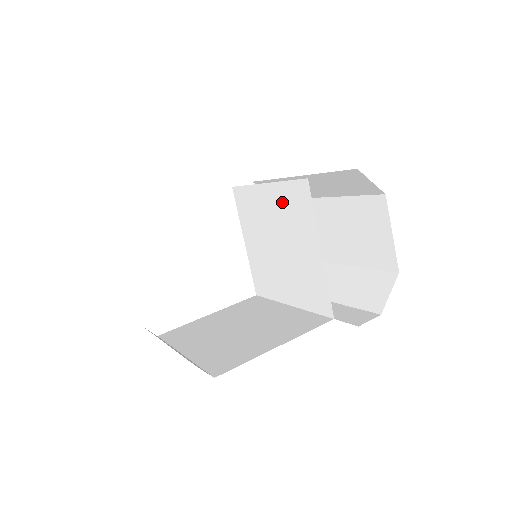
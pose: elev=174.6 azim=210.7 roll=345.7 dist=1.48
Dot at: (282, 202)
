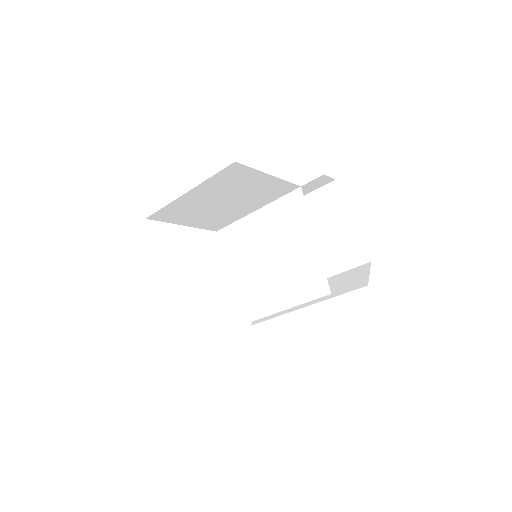
Dot at: (274, 217)
